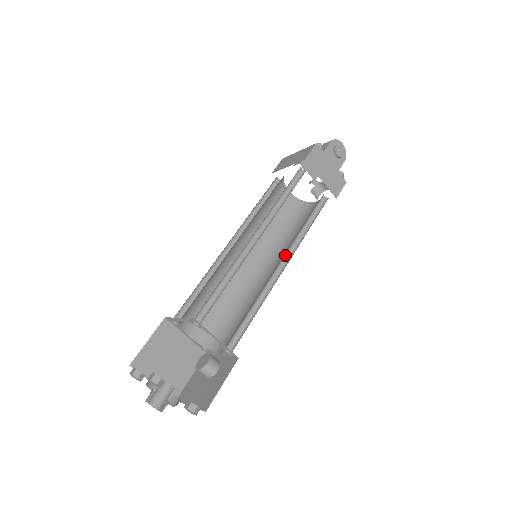
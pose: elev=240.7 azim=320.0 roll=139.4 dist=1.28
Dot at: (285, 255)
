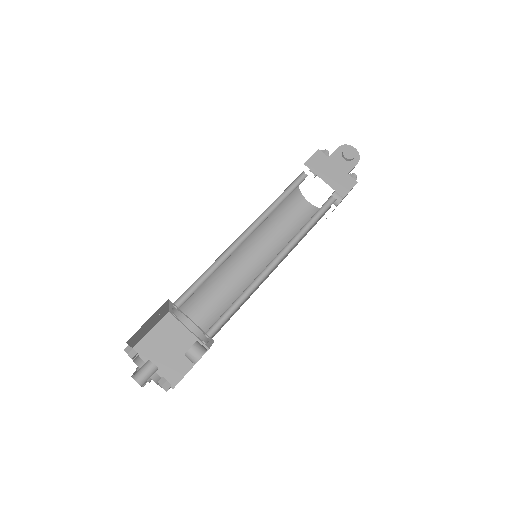
Dot at: (282, 252)
